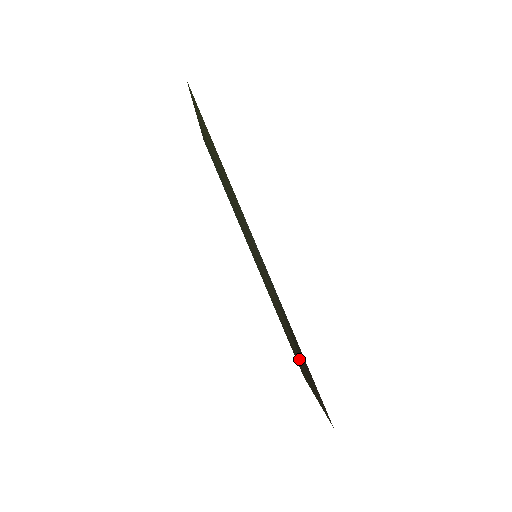
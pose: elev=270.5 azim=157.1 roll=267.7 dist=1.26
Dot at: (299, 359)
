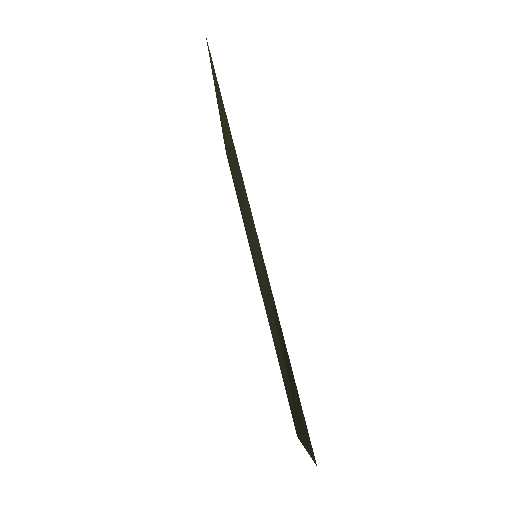
Dot at: (290, 392)
